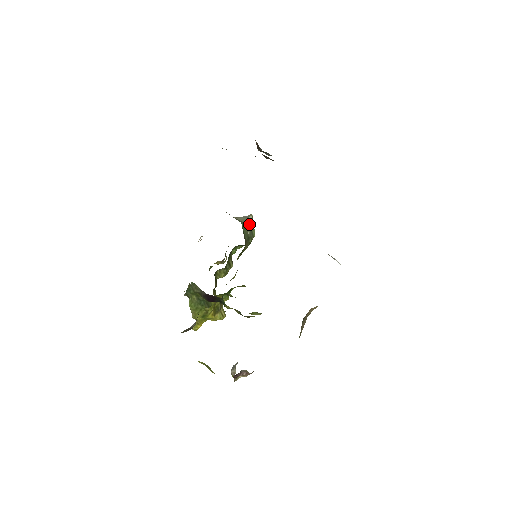
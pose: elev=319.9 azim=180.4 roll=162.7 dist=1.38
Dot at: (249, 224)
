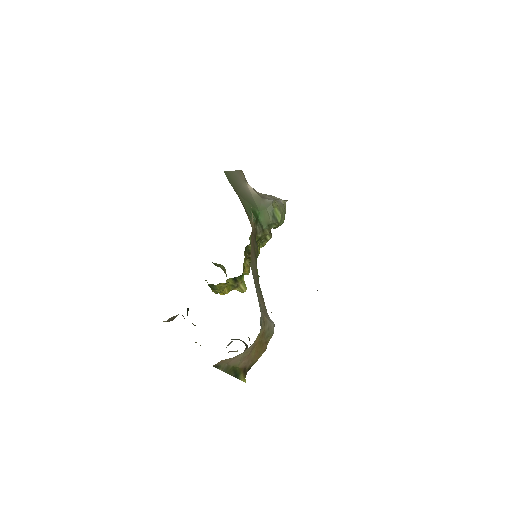
Dot at: (271, 211)
